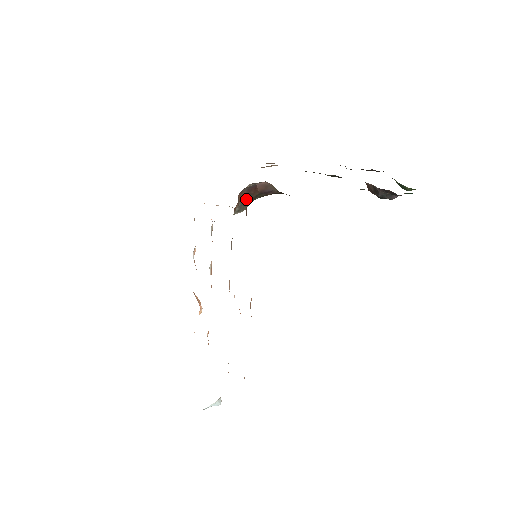
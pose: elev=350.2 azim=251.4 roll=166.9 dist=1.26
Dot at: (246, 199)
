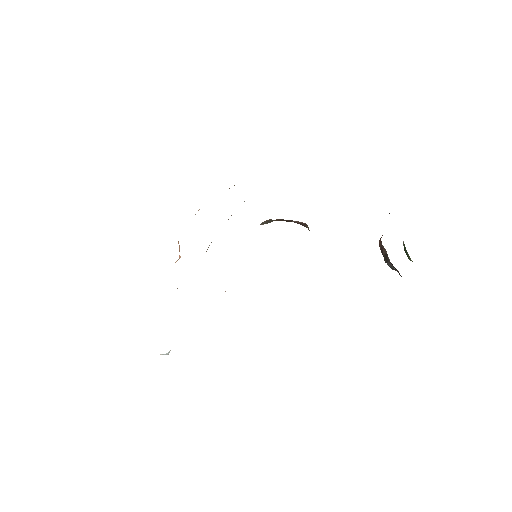
Dot at: (277, 220)
